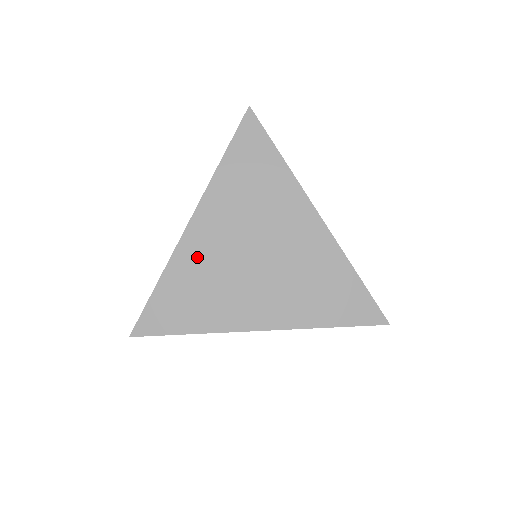
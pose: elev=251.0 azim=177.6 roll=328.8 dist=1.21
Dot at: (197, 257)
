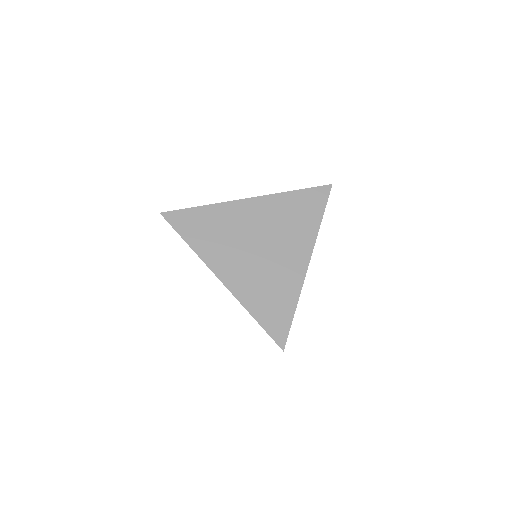
Dot at: (246, 284)
